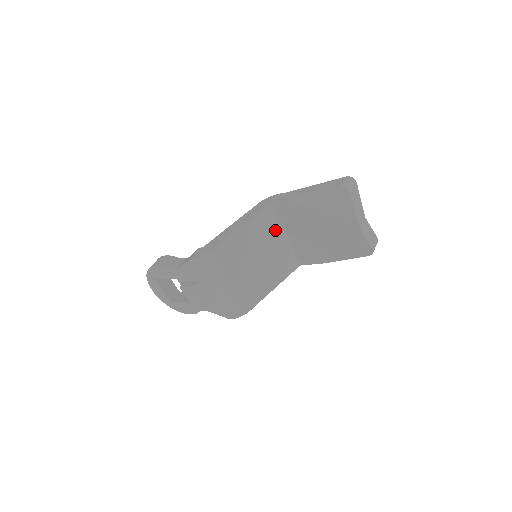
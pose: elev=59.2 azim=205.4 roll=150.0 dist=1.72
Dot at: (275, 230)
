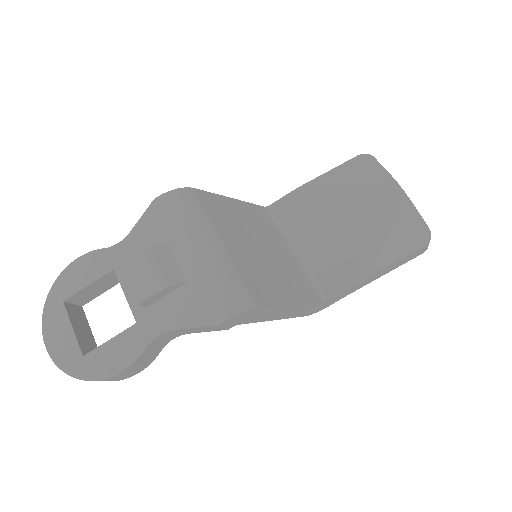
Dot at: (279, 237)
